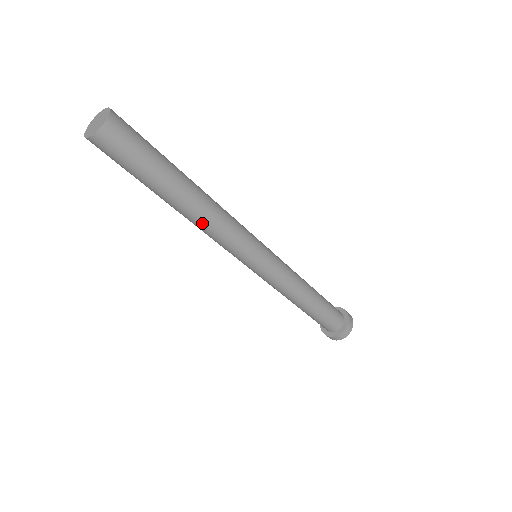
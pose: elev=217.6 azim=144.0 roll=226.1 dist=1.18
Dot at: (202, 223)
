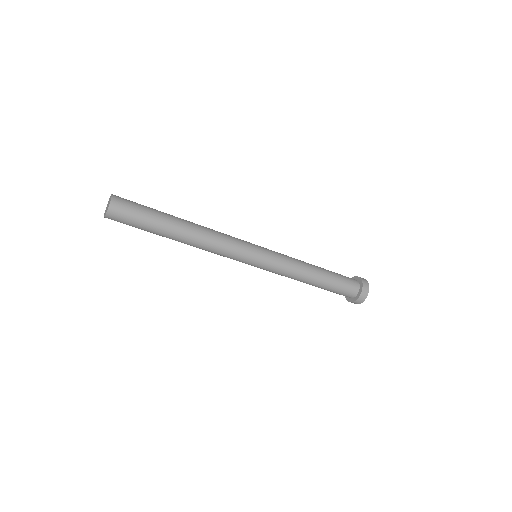
Dot at: (198, 247)
